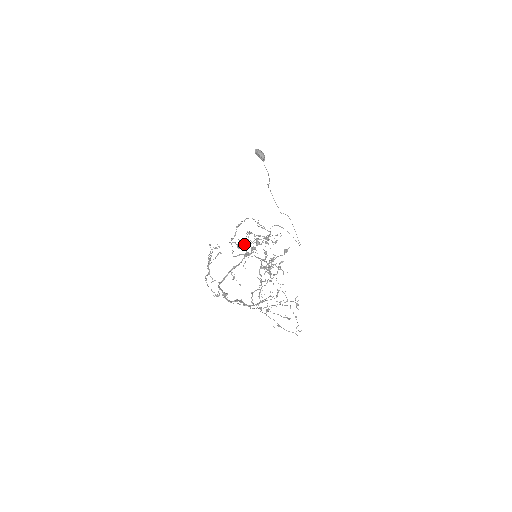
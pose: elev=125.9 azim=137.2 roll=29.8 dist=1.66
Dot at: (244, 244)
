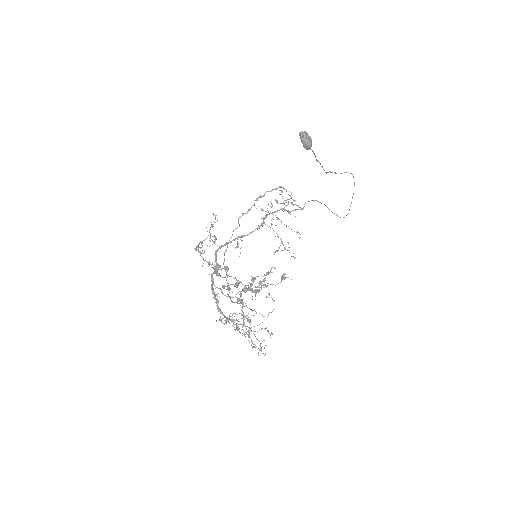
Dot at: (226, 270)
